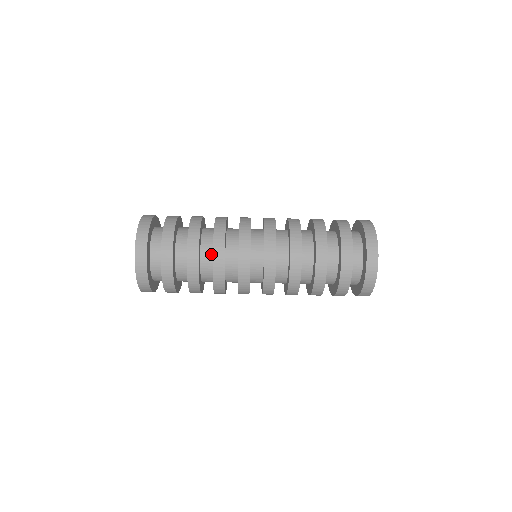
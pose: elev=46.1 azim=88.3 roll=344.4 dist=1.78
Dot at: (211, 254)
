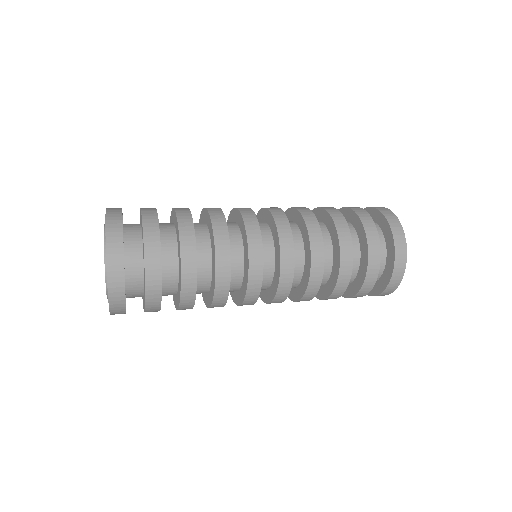
Dot at: (209, 273)
